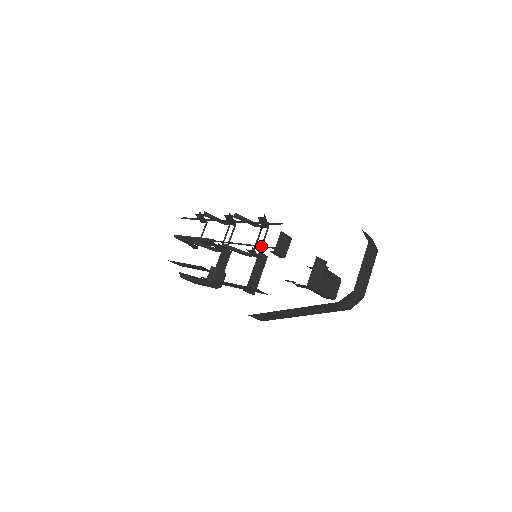
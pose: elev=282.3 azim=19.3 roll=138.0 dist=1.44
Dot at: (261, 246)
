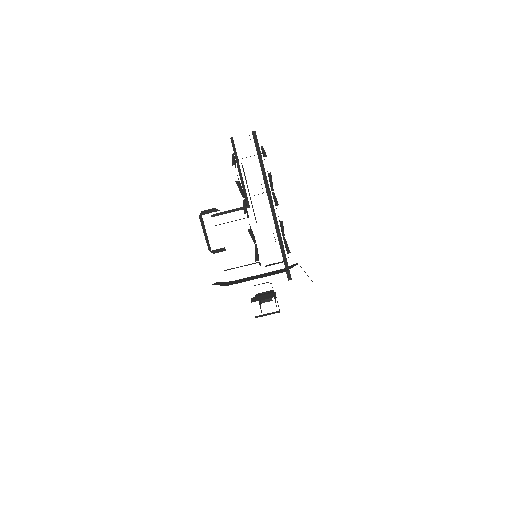
Dot at: occluded
